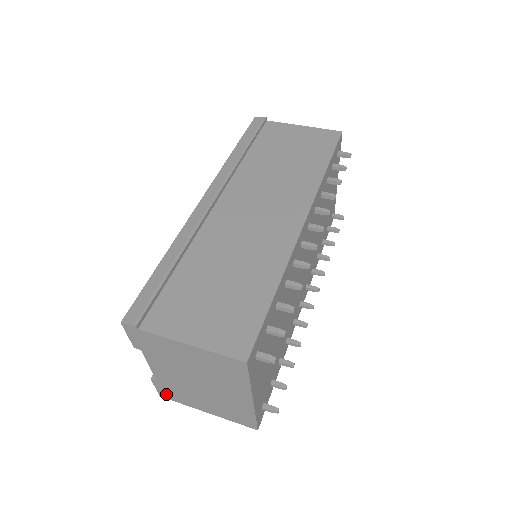
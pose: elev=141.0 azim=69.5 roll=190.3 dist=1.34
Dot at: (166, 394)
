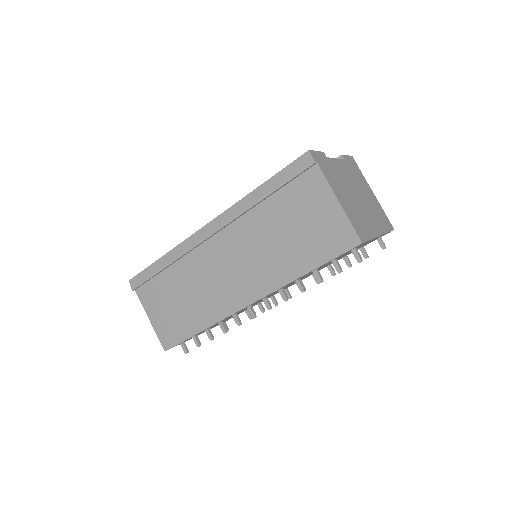
Dot at: occluded
